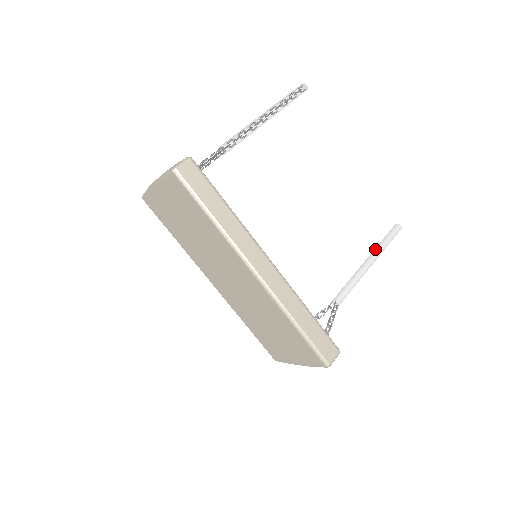
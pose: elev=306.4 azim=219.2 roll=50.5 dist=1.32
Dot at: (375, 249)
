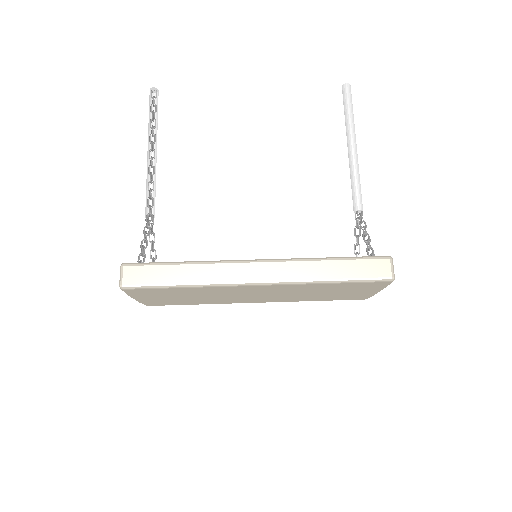
Dot at: occluded
